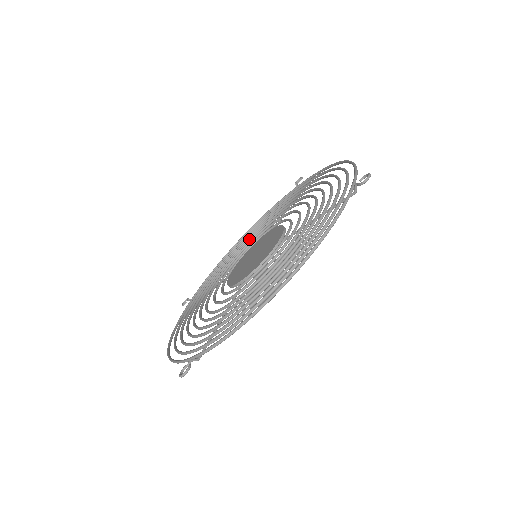
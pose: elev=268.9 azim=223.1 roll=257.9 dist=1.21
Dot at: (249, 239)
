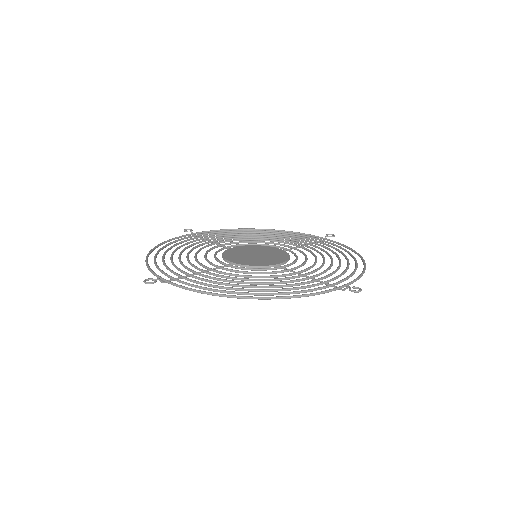
Dot at: (264, 237)
